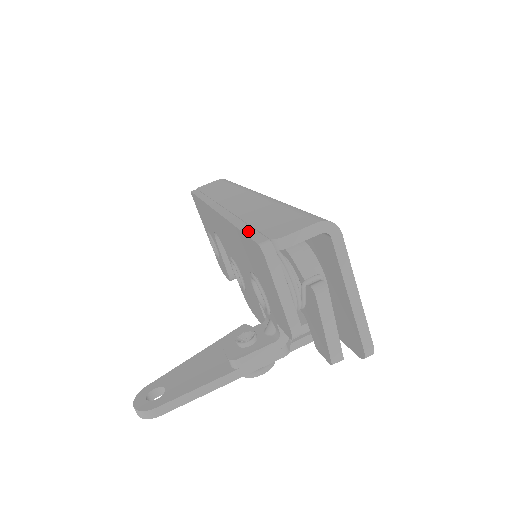
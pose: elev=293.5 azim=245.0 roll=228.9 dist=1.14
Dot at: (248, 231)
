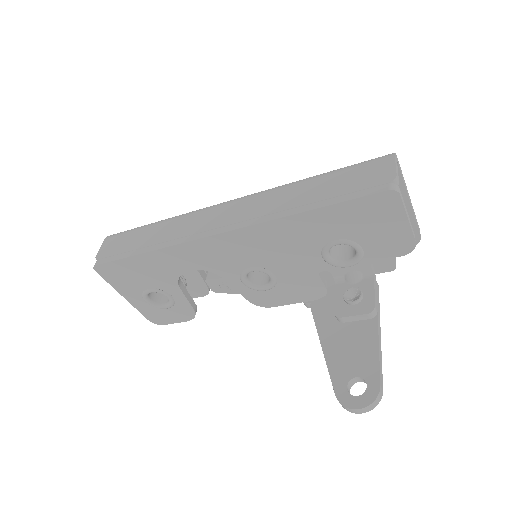
Dot at: (344, 199)
